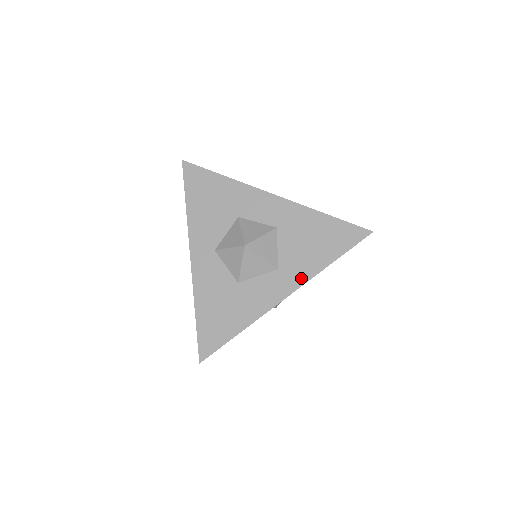
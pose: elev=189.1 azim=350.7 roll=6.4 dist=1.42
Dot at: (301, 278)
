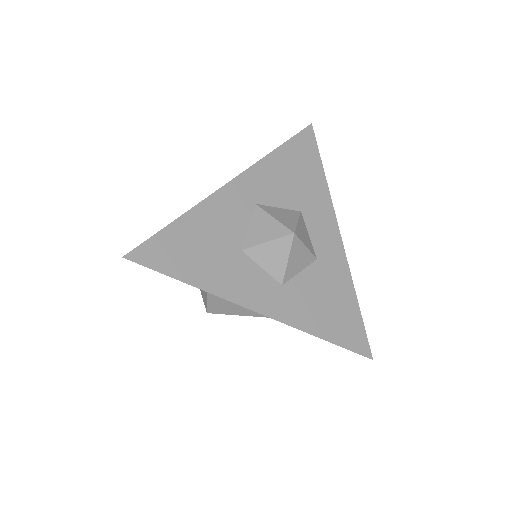
Dot at: (290, 317)
